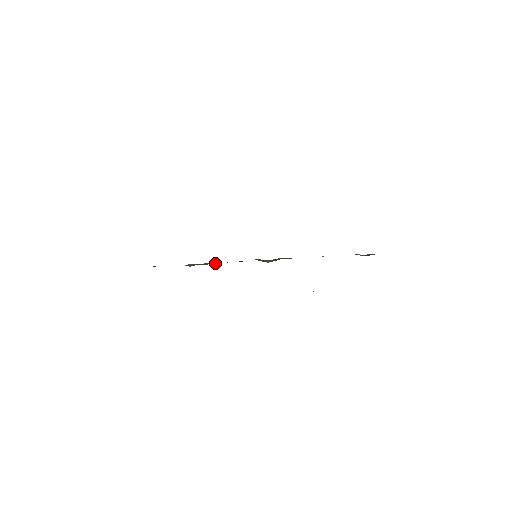
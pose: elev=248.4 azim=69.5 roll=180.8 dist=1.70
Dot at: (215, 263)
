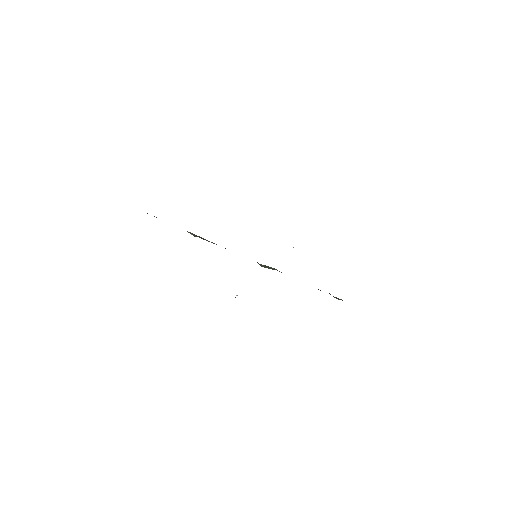
Dot at: occluded
